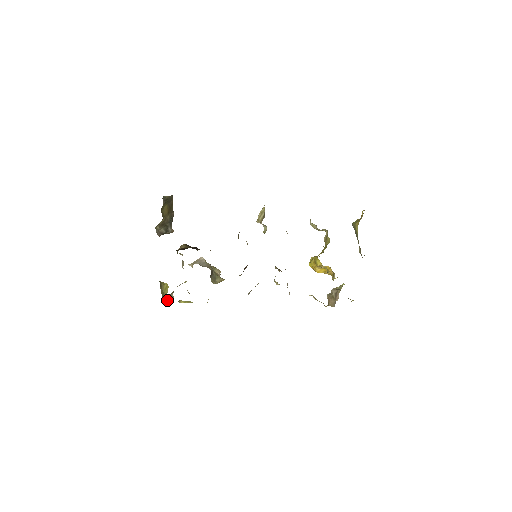
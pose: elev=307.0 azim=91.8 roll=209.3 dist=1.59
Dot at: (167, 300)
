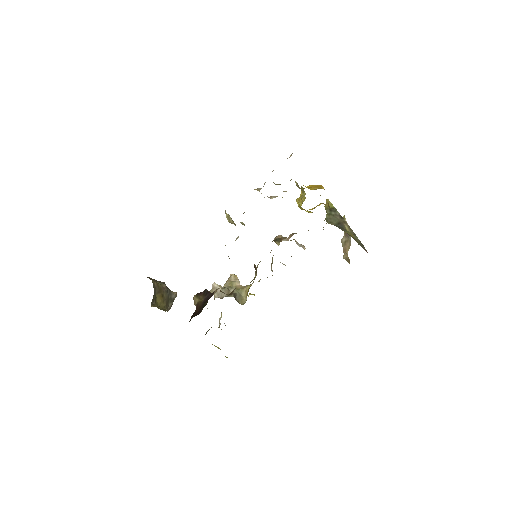
Dot at: occluded
